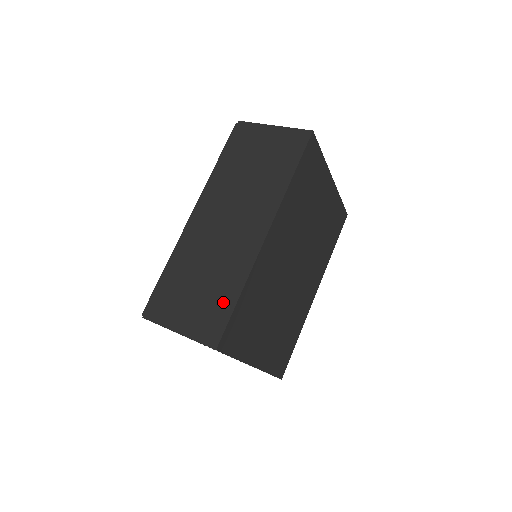
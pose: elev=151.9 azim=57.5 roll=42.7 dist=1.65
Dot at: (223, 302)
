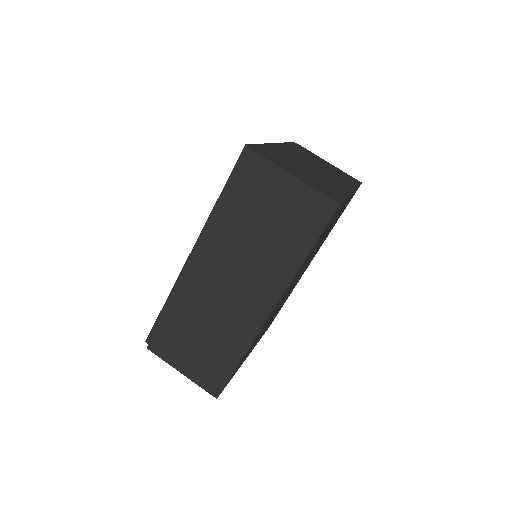
Dot at: (224, 362)
